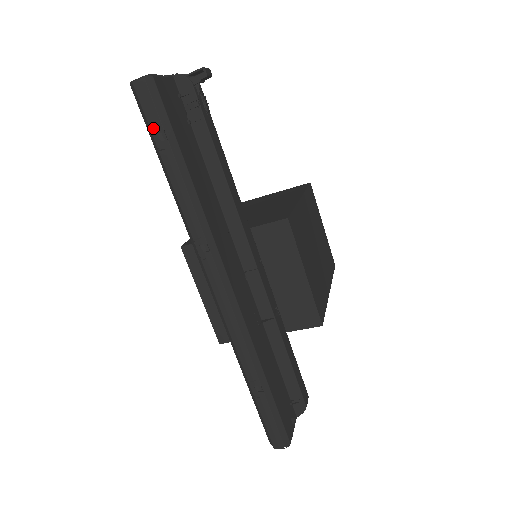
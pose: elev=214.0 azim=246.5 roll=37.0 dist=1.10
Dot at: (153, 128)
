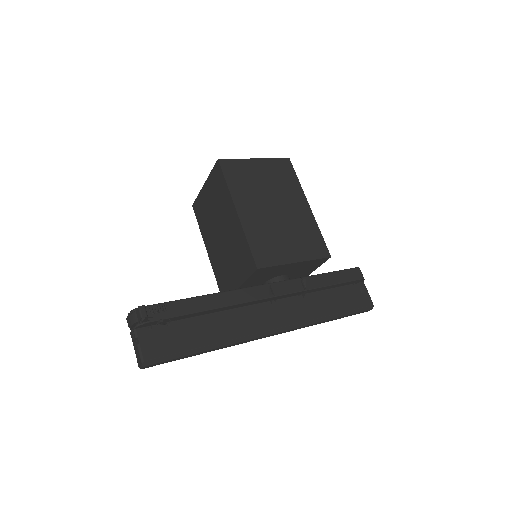
Dot at: occluded
